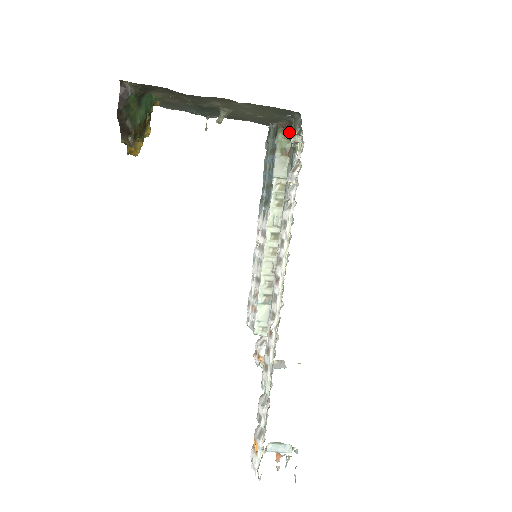
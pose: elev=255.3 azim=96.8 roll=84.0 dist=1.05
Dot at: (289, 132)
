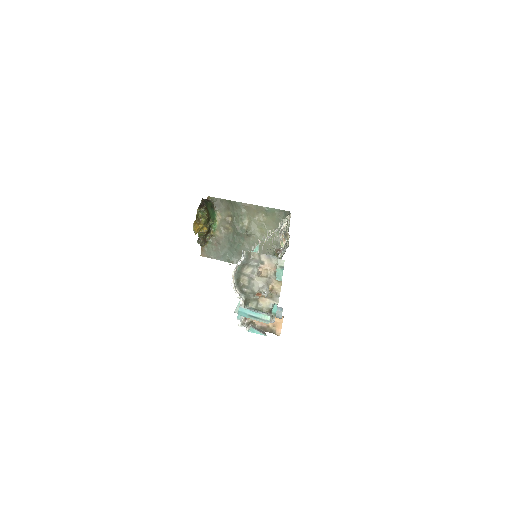
Dot at: occluded
